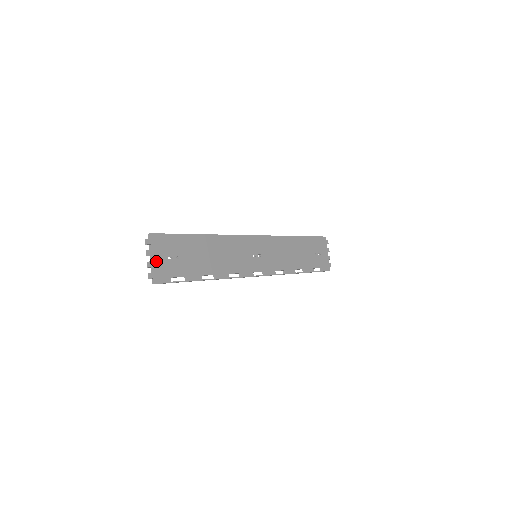
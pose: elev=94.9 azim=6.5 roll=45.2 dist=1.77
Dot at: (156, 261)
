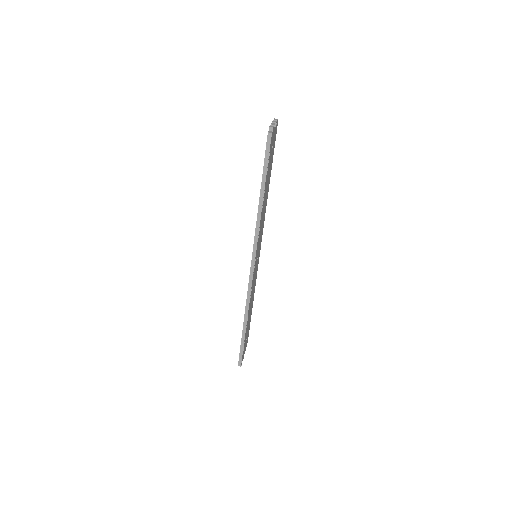
Dot at: (274, 132)
